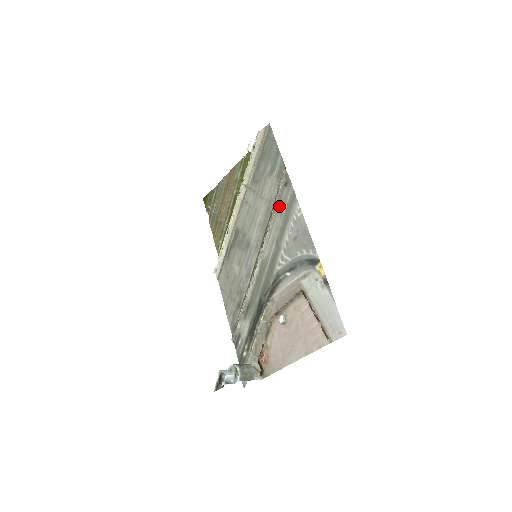
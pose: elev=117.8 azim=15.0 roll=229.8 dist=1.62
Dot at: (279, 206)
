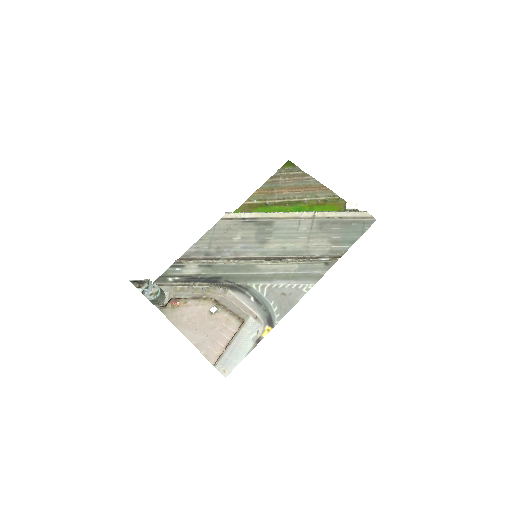
Dot at: (306, 264)
